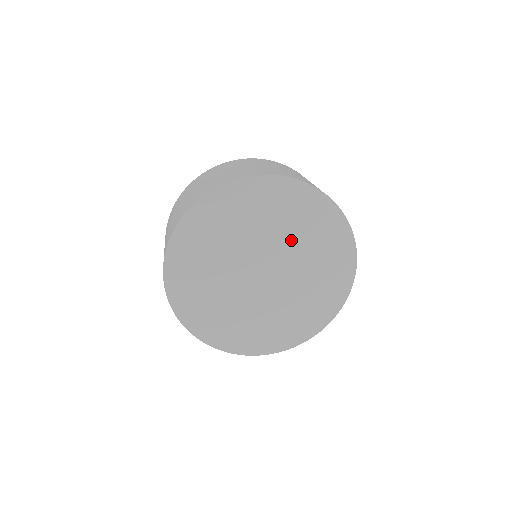
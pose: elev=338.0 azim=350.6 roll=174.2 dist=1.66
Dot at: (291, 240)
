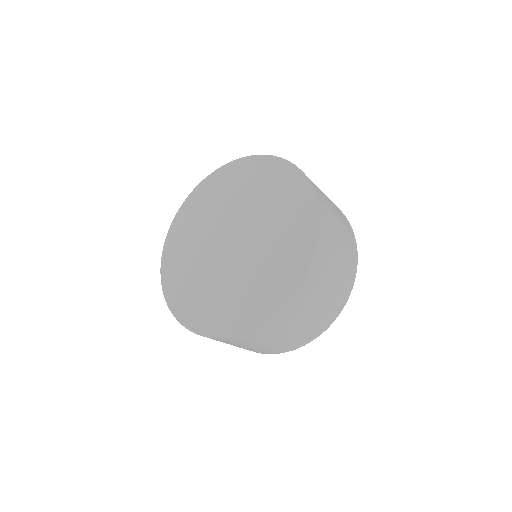
Dot at: (227, 207)
